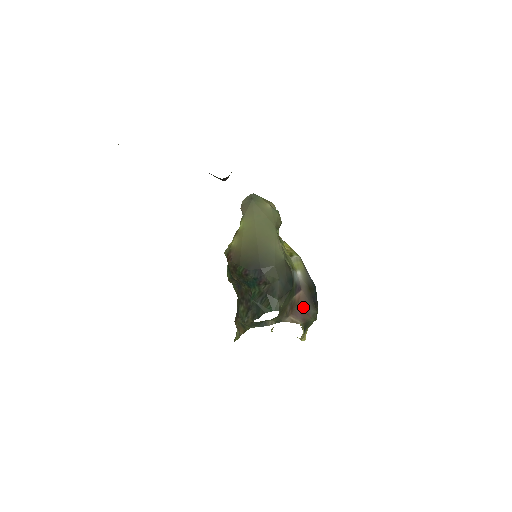
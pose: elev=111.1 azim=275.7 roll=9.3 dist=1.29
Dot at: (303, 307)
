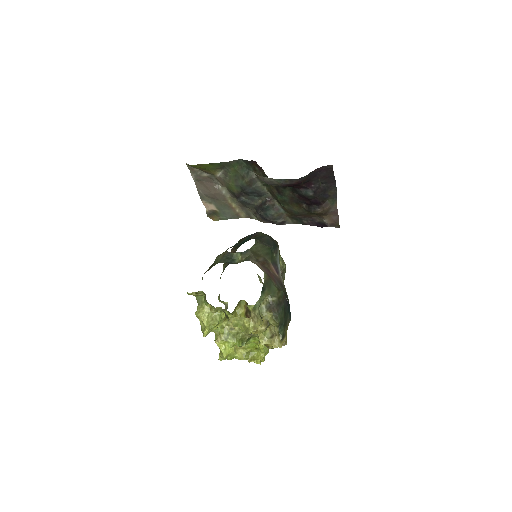
Dot at: (273, 275)
